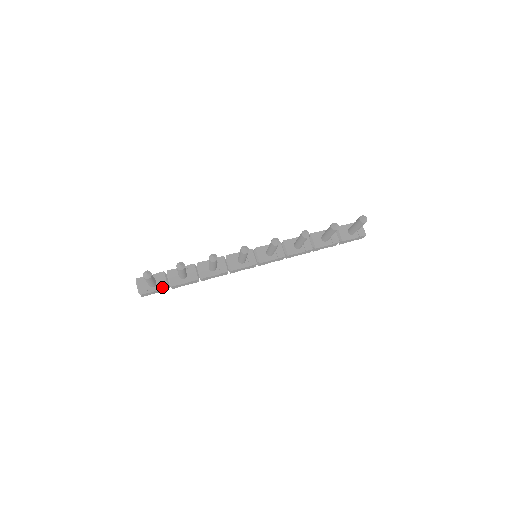
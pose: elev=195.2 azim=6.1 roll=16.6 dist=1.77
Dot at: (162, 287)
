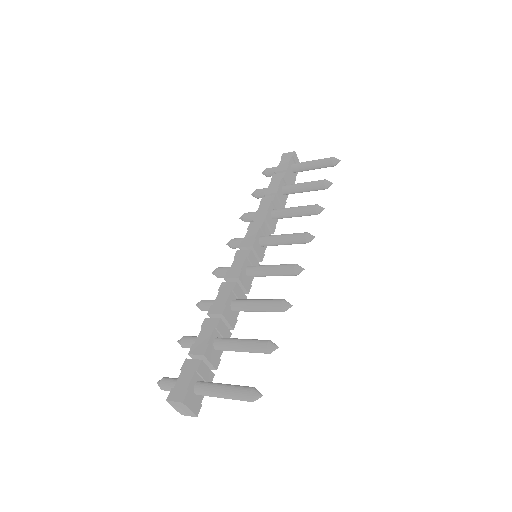
Dot at: (210, 381)
